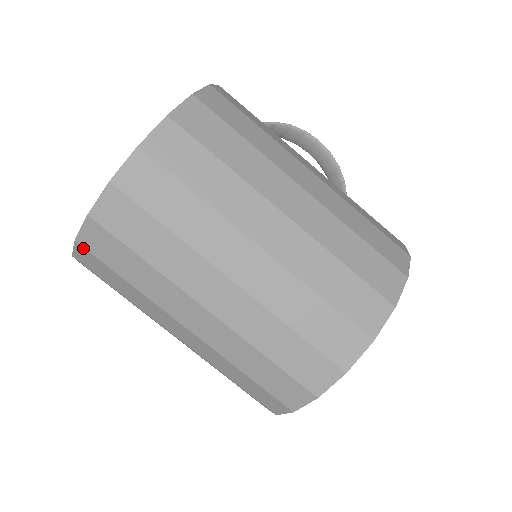
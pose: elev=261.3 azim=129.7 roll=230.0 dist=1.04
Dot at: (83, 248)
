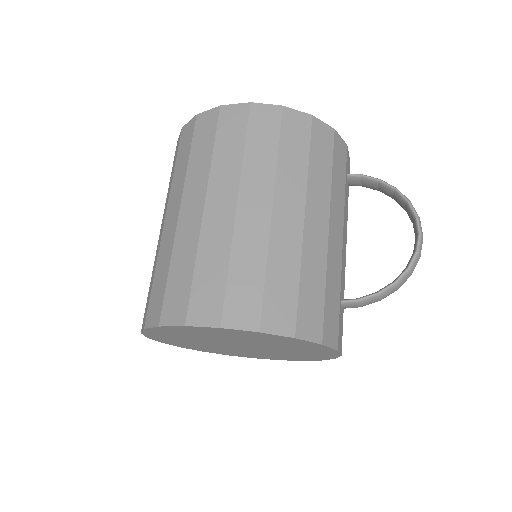
Dot at: occluded
